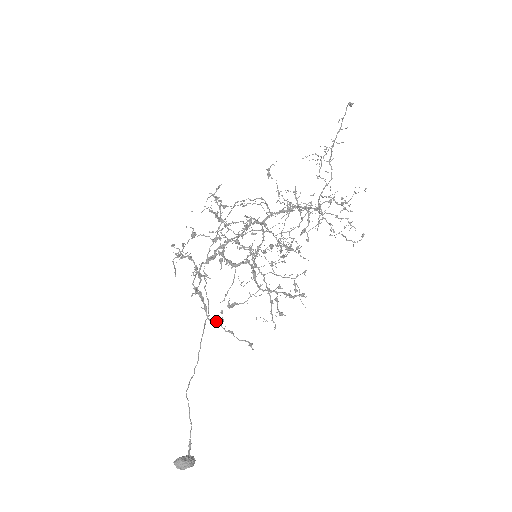
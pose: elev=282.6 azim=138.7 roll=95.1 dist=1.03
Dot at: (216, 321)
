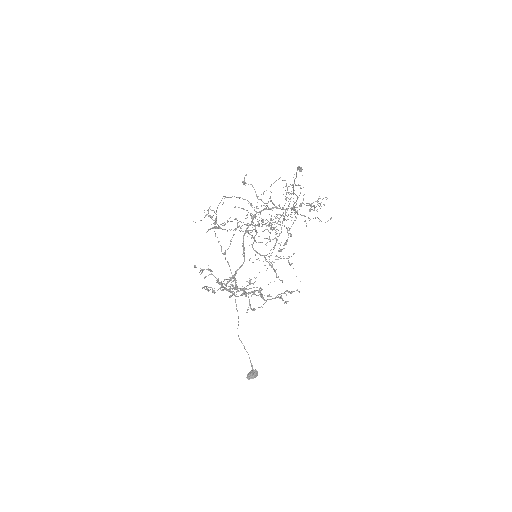
Dot at: (242, 294)
